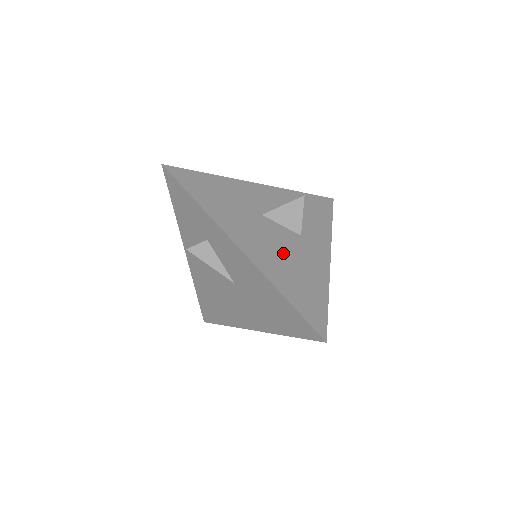
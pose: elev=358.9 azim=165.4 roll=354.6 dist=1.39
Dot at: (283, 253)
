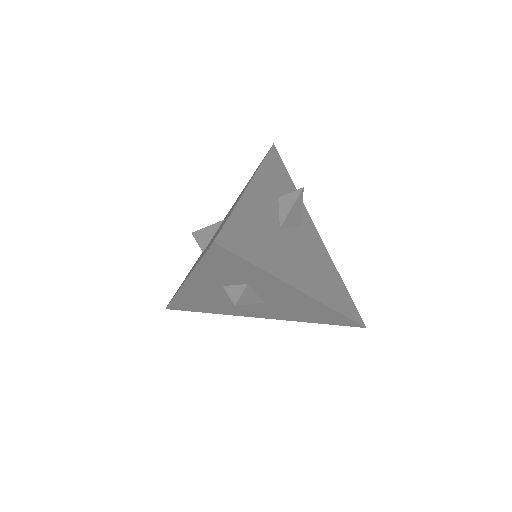
Dot at: (312, 263)
